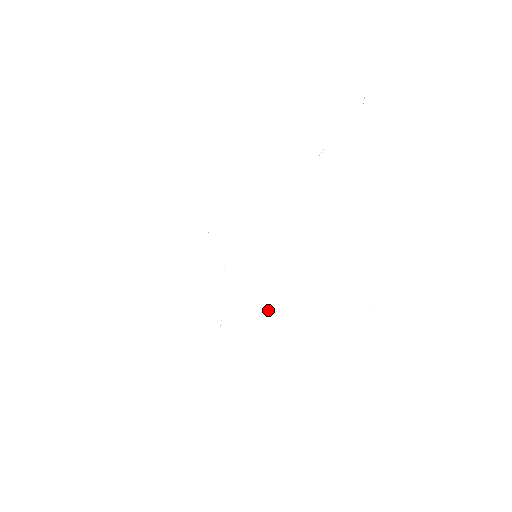
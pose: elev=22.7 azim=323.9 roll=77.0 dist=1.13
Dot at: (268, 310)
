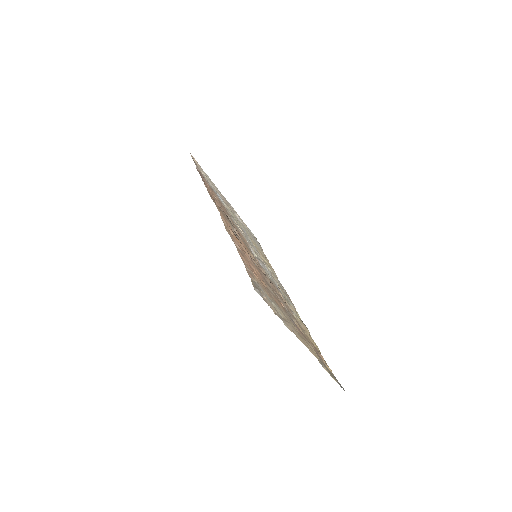
Dot at: occluded
